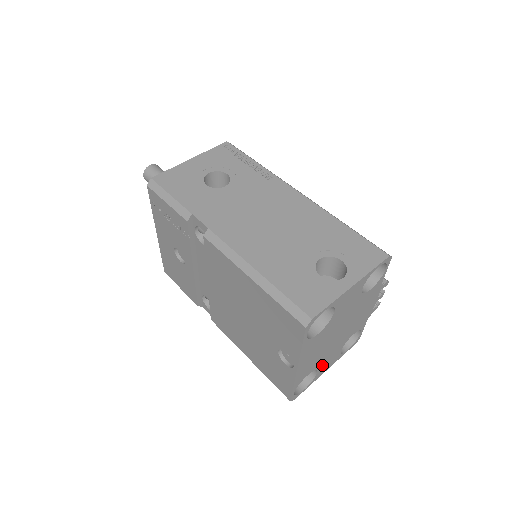
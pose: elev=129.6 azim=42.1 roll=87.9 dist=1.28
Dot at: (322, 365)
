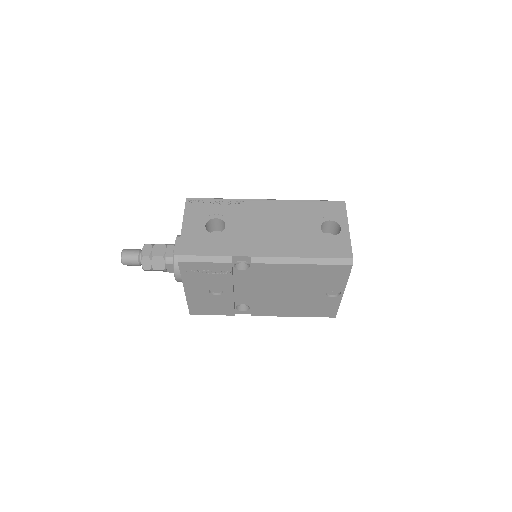
Dot at: occluded
